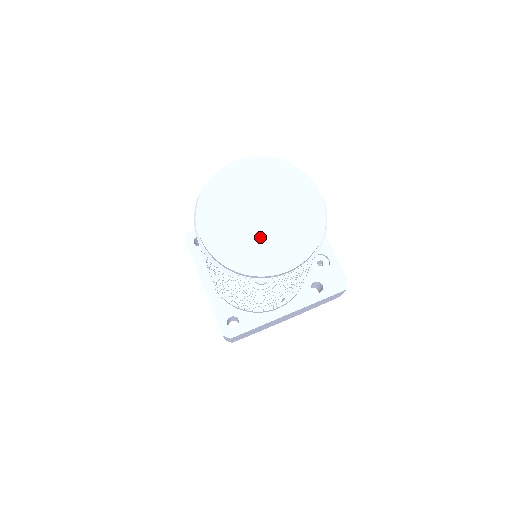
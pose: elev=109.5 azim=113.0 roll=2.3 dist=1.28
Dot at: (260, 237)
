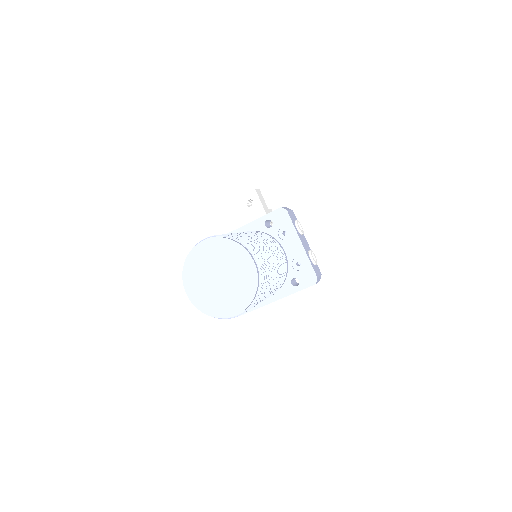
Dot at: (219, 293)
